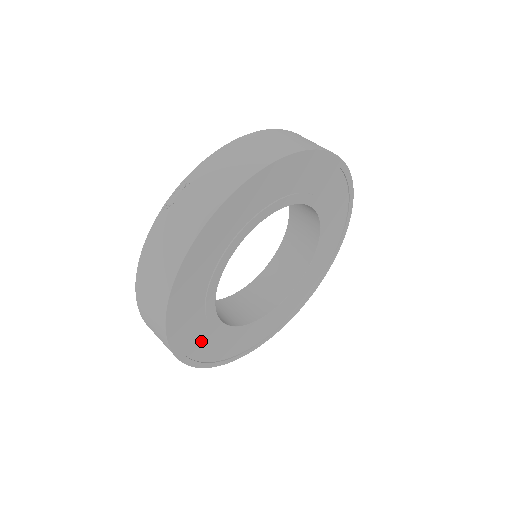
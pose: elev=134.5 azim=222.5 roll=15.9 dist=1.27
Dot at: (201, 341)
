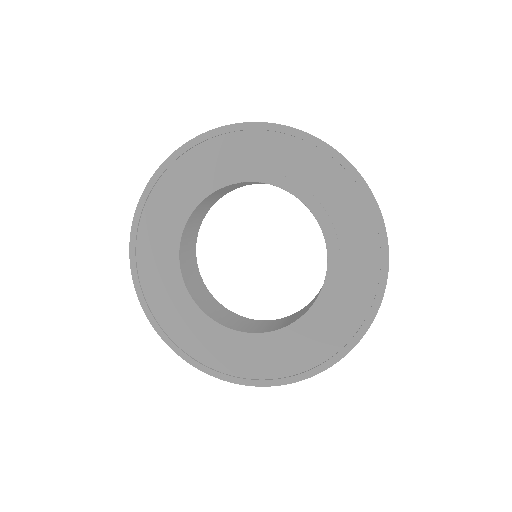
Dot at: (158, 223)
